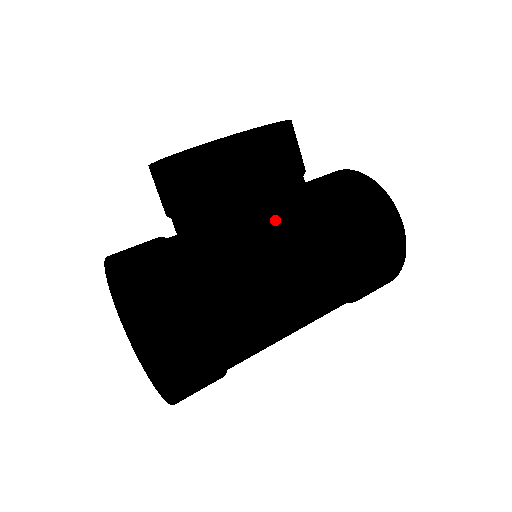
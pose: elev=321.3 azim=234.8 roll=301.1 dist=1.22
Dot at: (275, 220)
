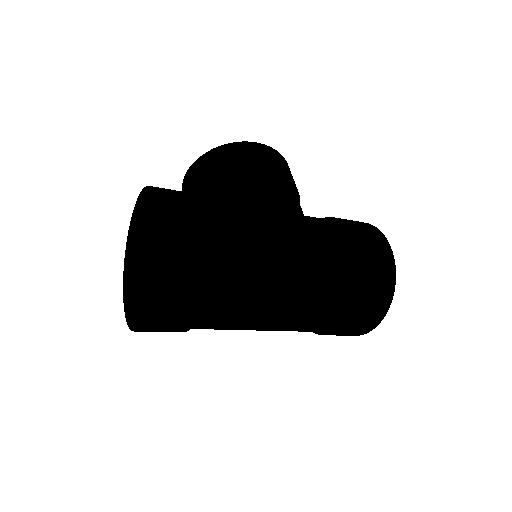
Dot at: (269, 190)
